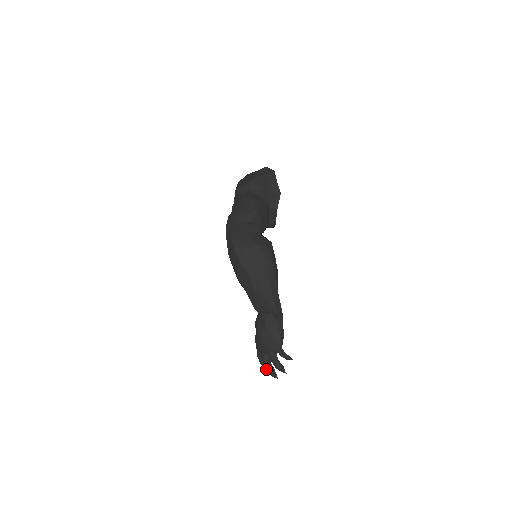
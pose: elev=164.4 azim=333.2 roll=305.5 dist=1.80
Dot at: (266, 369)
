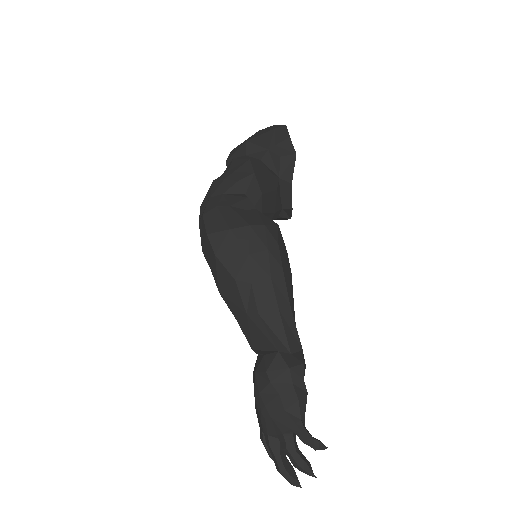
Dot at: (276, 468)
